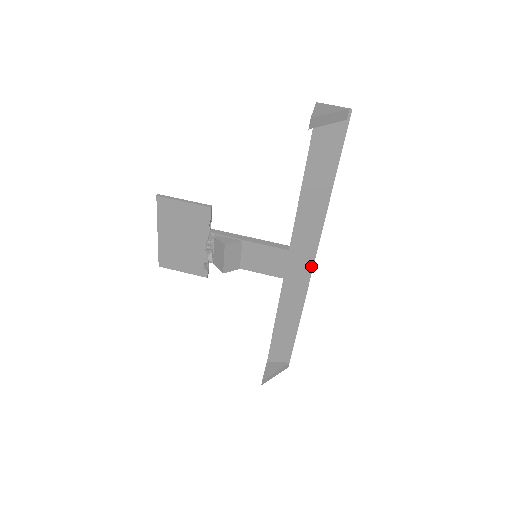
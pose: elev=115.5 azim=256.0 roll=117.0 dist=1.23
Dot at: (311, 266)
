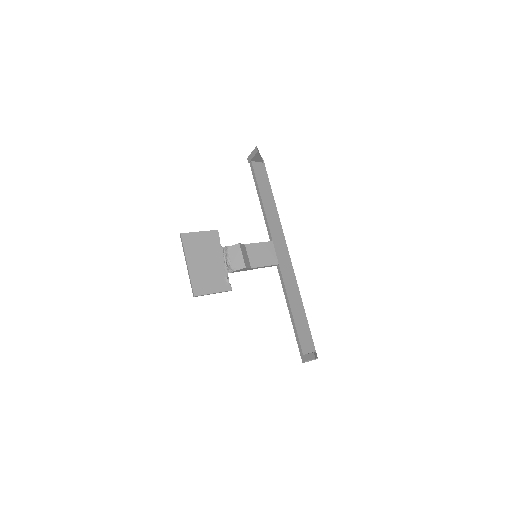
Dot at: (288, 252)
